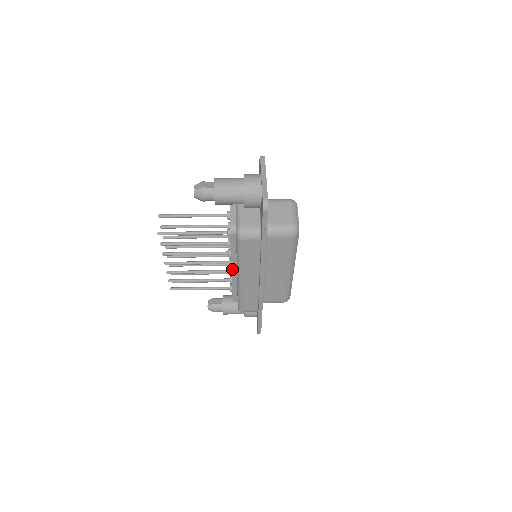
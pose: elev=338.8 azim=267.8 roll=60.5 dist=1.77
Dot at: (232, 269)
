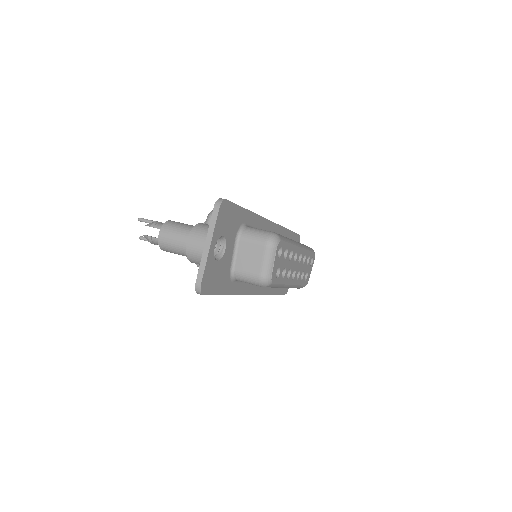
Dot at: occluded
